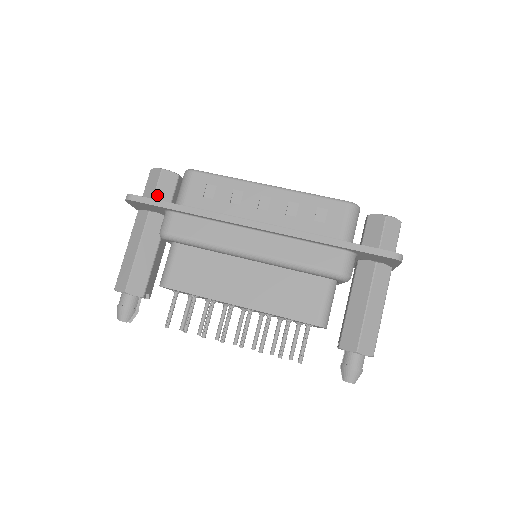
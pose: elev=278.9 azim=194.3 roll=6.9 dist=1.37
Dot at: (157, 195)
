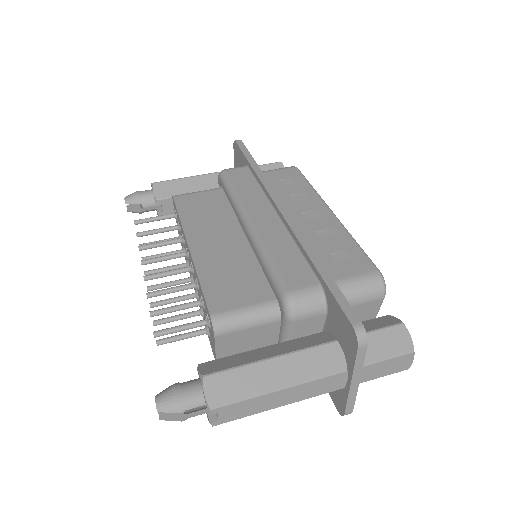
Dot at: occluded
